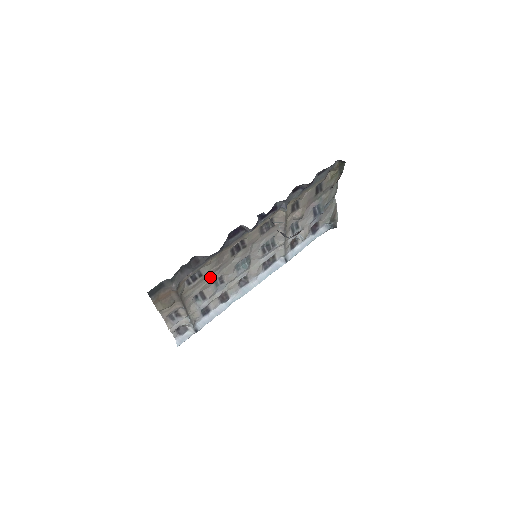
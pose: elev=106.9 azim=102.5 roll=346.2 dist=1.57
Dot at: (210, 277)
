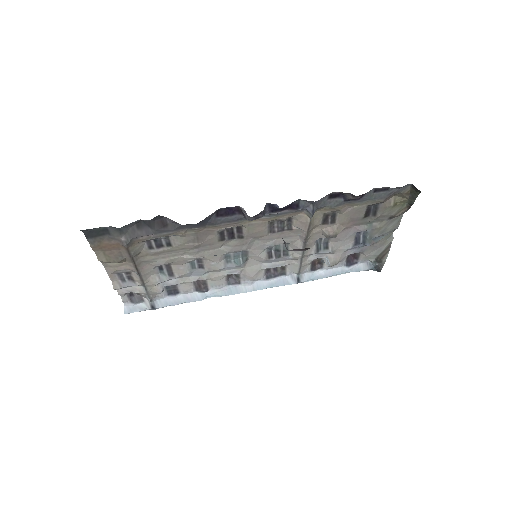
Dot at: (183, 253)
